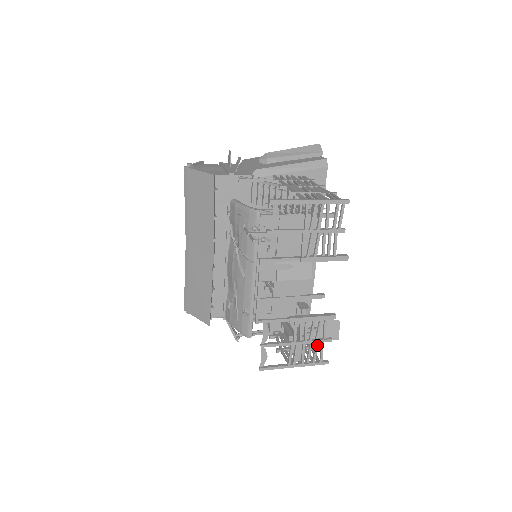
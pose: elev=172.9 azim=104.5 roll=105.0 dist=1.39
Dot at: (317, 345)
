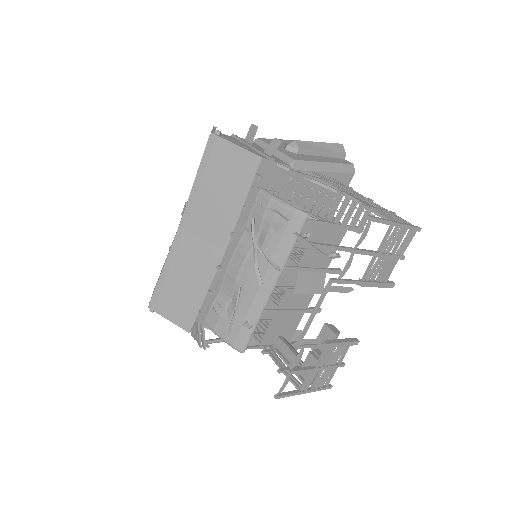
Dot at: (332, 370)
